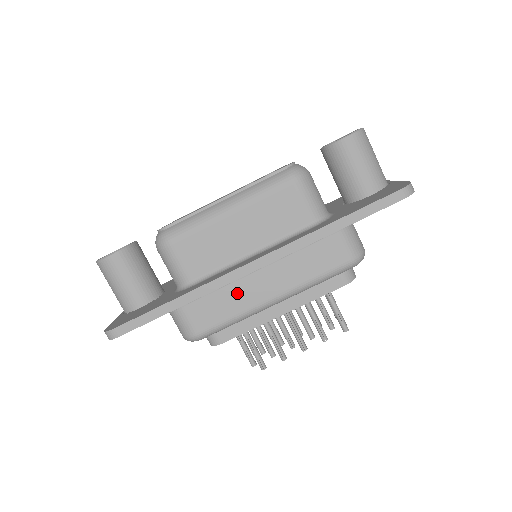
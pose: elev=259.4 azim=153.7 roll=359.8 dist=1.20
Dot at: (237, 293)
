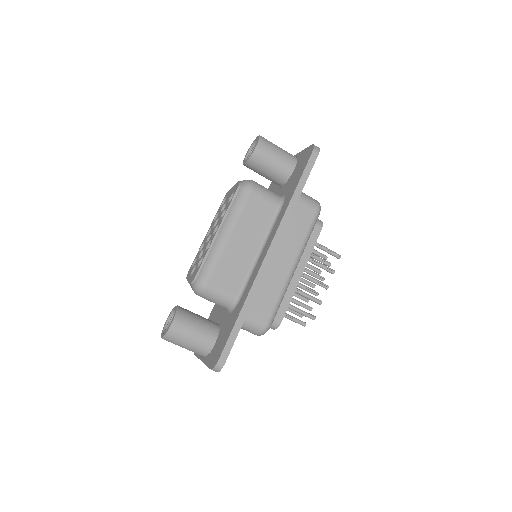
Dot at: (271, 279)
